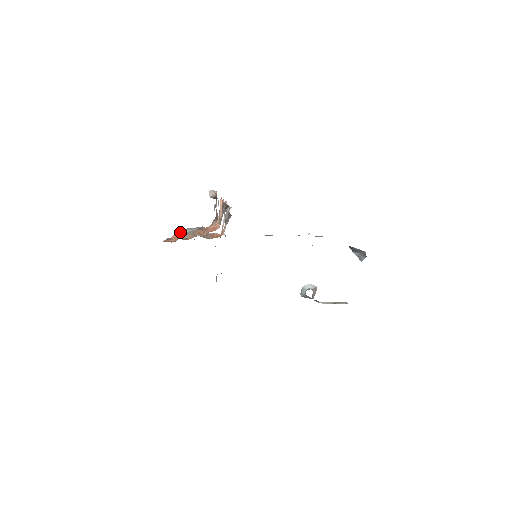
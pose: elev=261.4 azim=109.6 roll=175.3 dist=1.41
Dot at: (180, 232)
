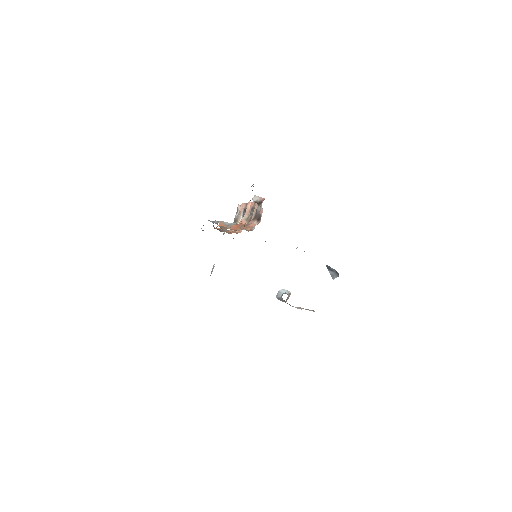
Dot at: (222, 223)
